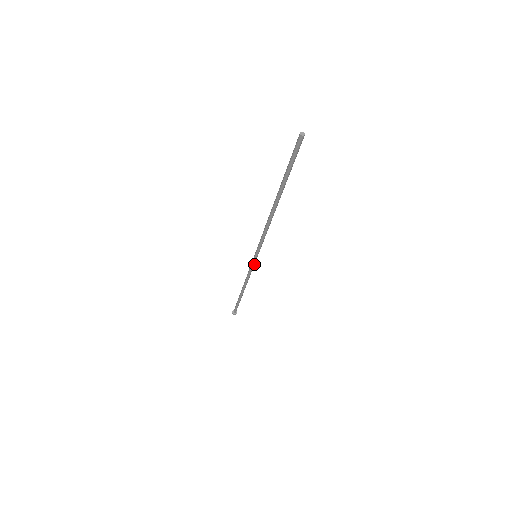
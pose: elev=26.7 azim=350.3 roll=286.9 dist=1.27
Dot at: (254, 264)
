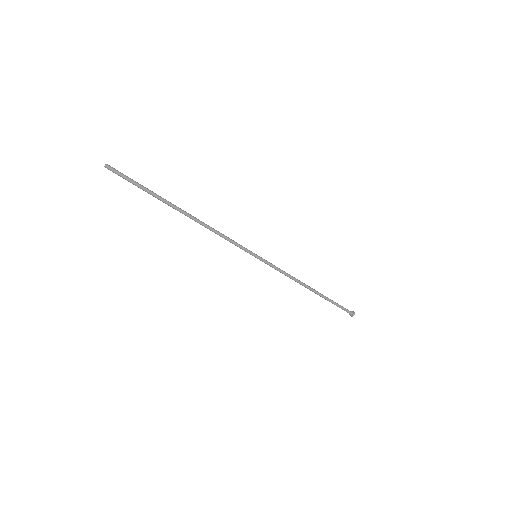
Dot at: (268, 263)
